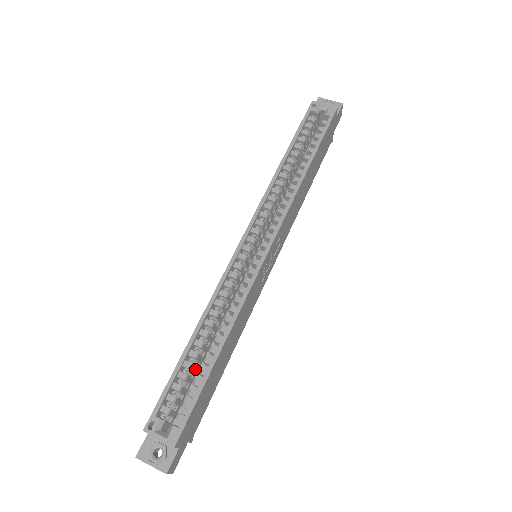
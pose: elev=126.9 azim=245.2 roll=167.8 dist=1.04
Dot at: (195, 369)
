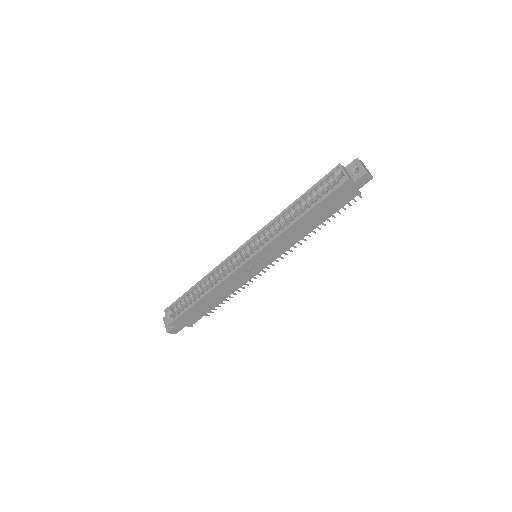
Dot at: occluded
